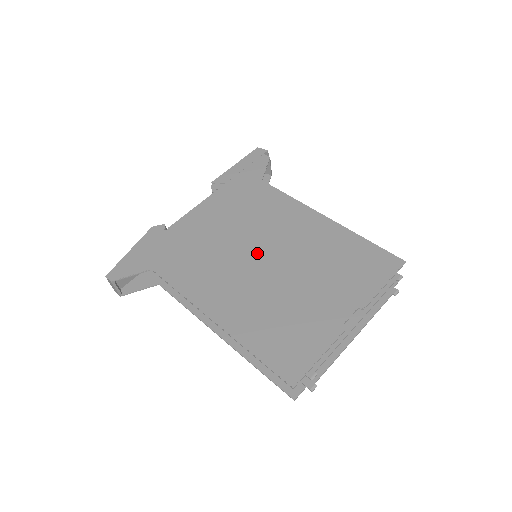
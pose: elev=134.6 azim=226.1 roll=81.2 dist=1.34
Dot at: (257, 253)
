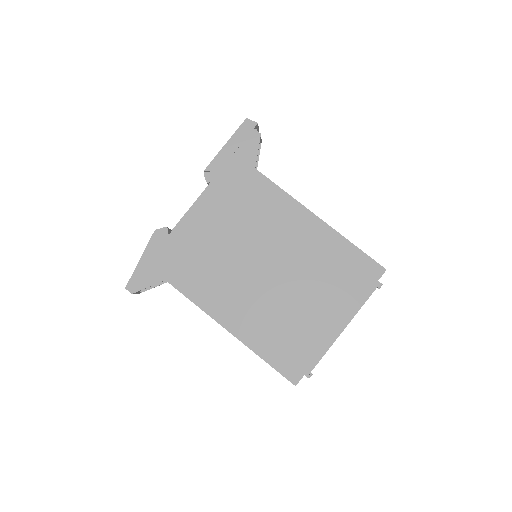
Dot at: (258, 261)
